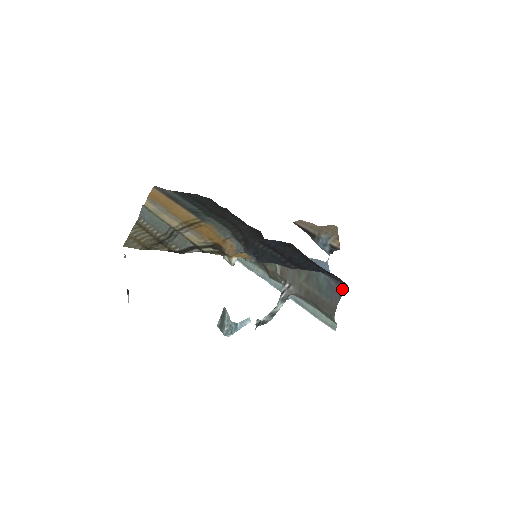
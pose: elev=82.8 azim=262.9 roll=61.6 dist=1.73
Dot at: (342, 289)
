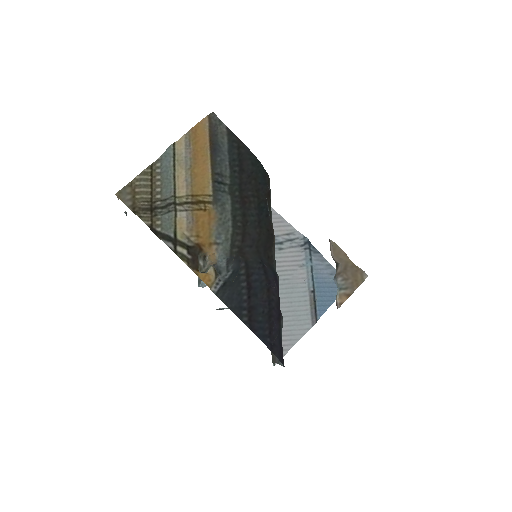
Dot at: occluded
